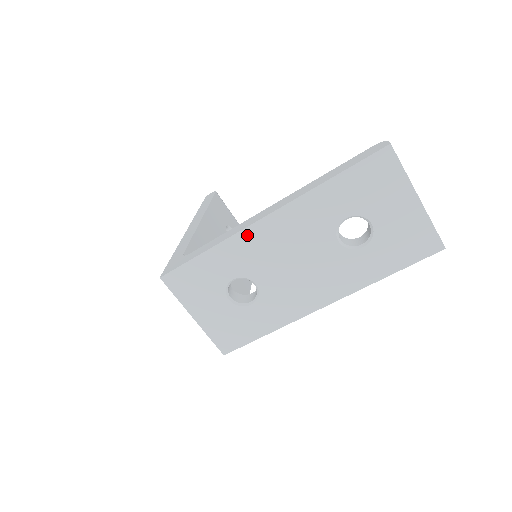
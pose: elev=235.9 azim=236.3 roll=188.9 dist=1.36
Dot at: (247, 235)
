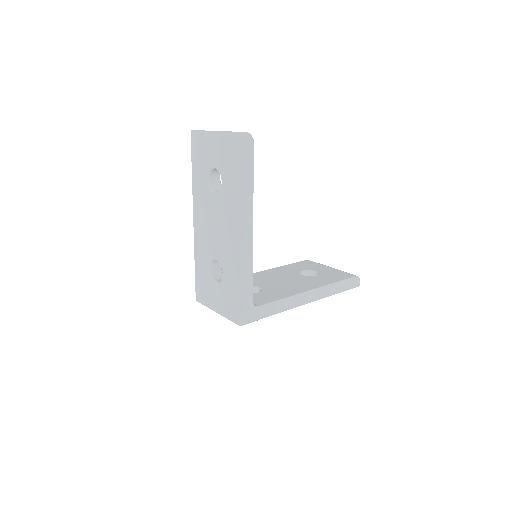
Dot at: (196, 237)
